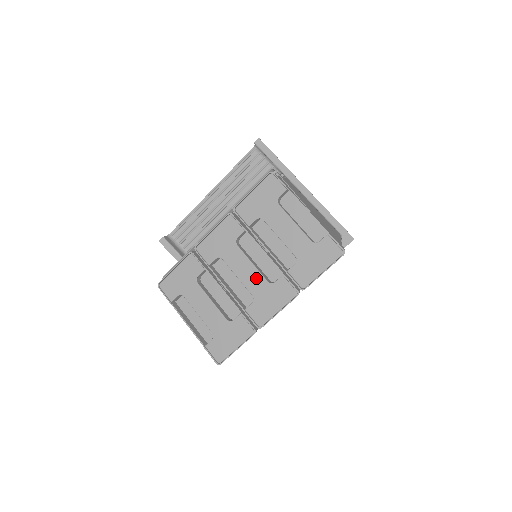
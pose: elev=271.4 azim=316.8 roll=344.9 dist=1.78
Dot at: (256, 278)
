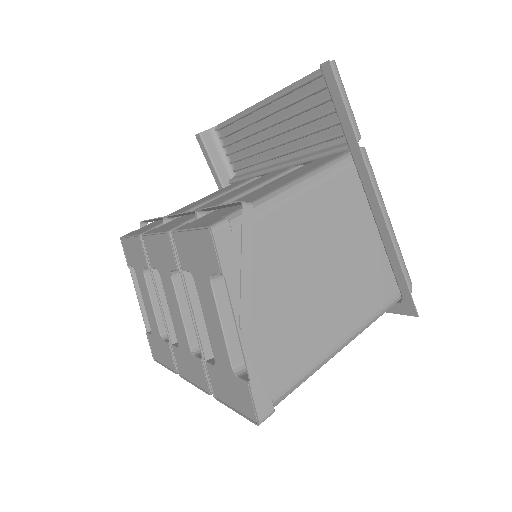
Dot at: (182, 331)
